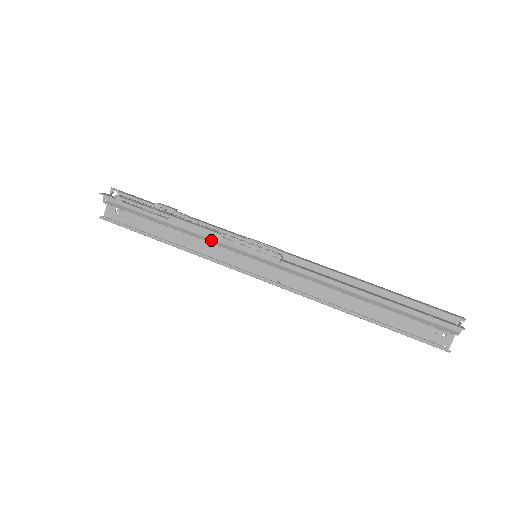
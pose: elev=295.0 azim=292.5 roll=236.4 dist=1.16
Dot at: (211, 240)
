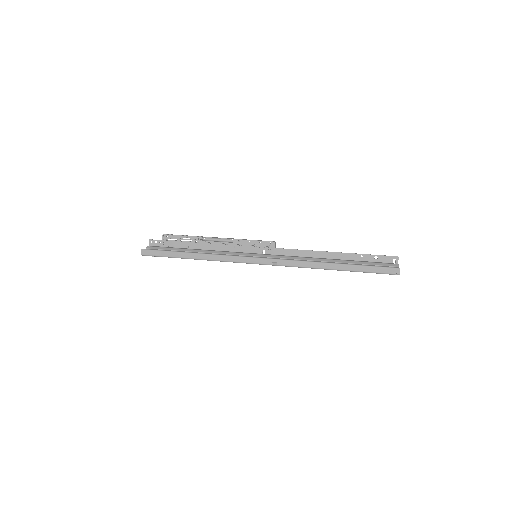
Dot at: (225, 252)
